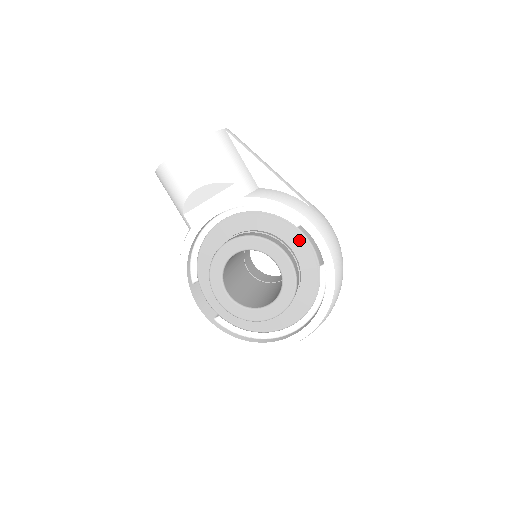
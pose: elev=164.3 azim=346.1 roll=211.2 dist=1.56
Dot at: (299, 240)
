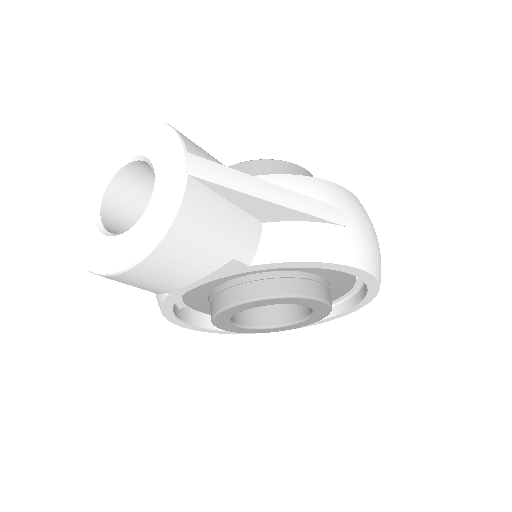
Dot at: occluded
